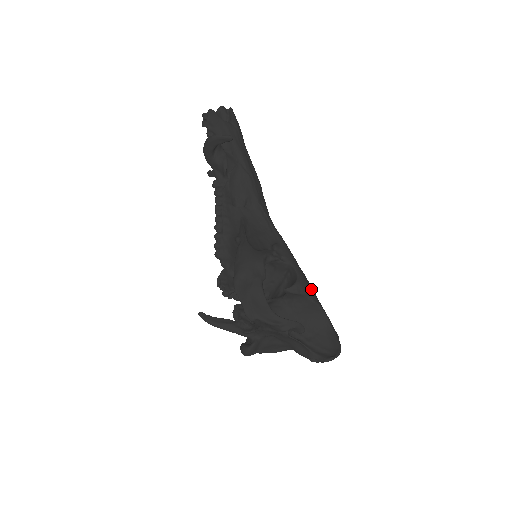
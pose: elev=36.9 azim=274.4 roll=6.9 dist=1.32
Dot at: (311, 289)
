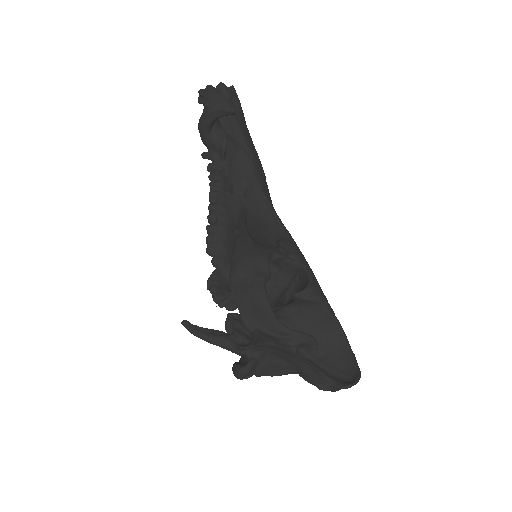
Dot at: (325, 297)
